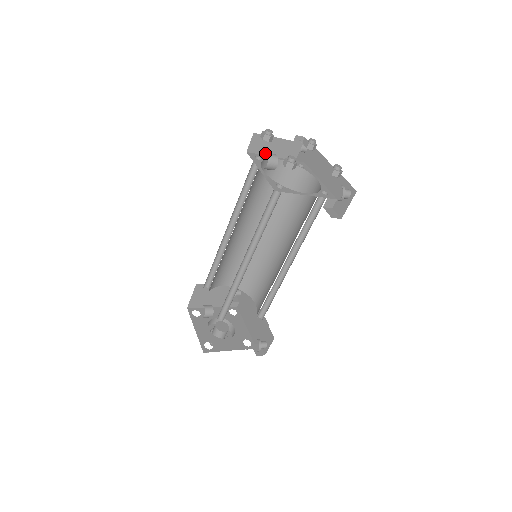
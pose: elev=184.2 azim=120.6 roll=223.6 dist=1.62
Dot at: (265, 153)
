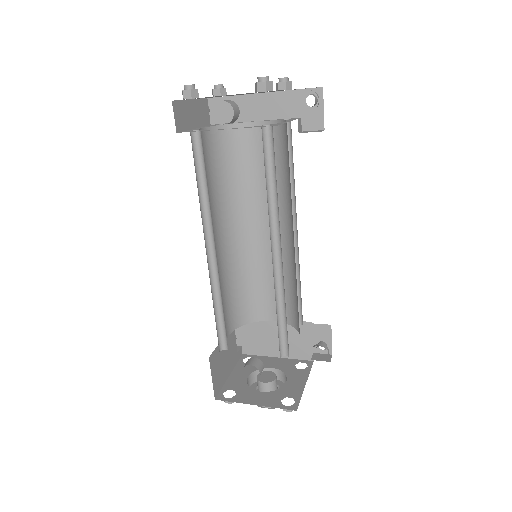
Dot at: (189, 127)
